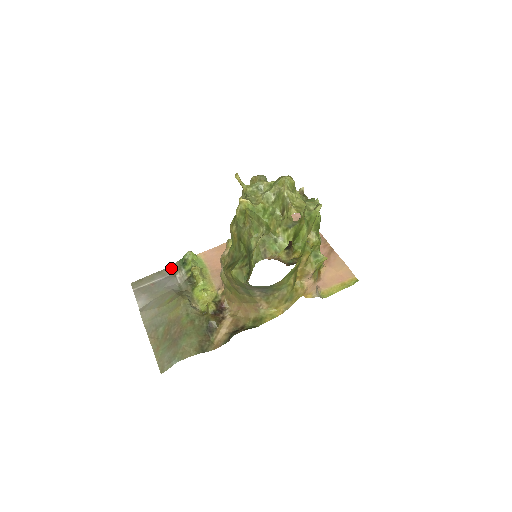
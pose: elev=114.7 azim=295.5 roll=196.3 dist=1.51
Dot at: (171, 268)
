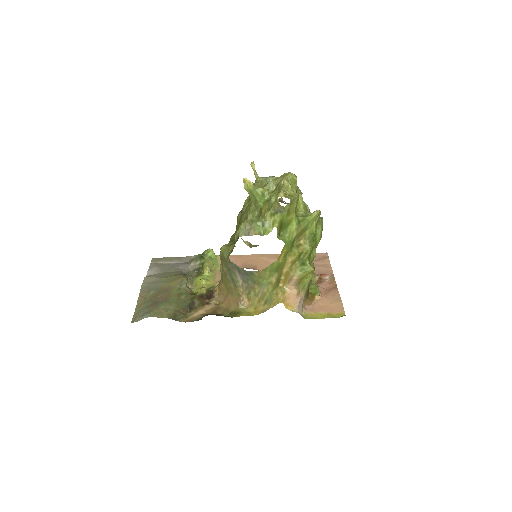
Dot at: (190, 258)
